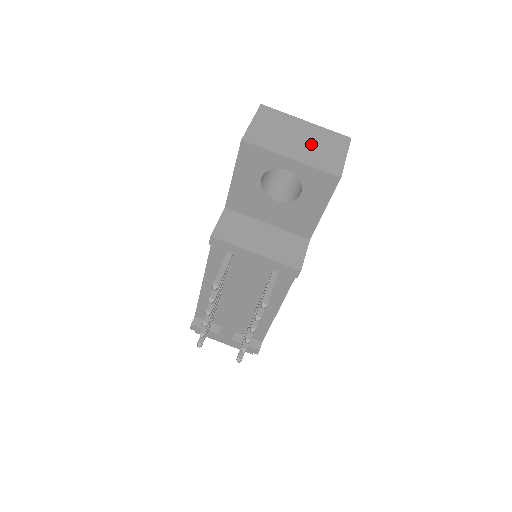
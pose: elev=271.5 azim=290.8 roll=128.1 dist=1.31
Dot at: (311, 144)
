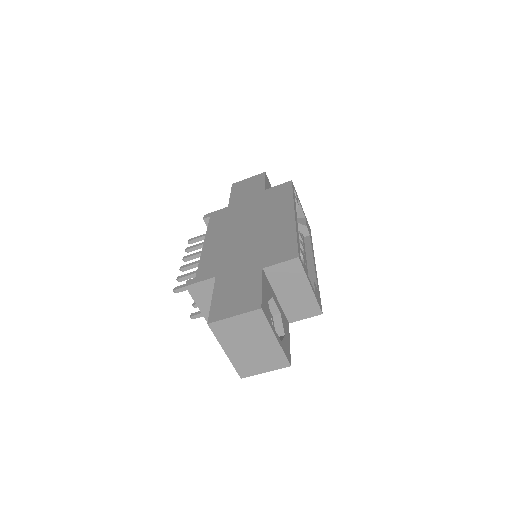
Dot at: (254, 353)
